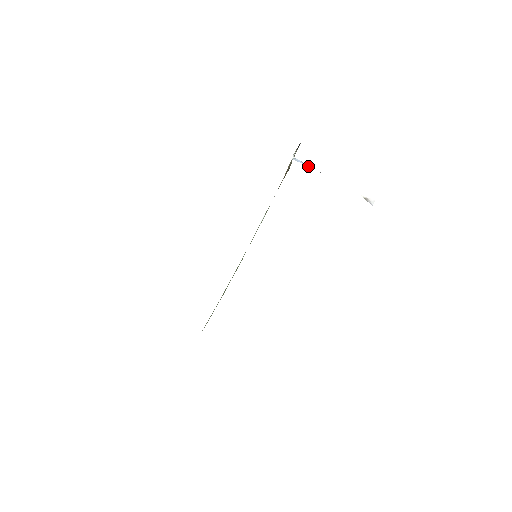
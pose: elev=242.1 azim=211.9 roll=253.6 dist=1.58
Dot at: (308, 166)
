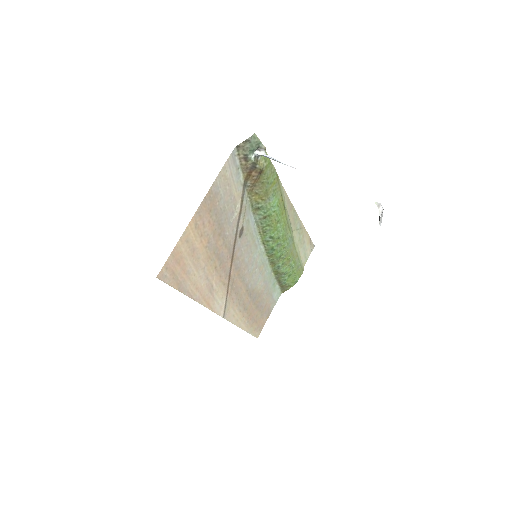
Dot at: (280, 162)
